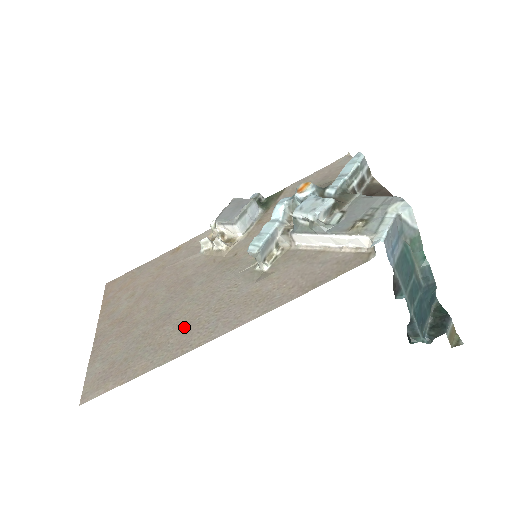
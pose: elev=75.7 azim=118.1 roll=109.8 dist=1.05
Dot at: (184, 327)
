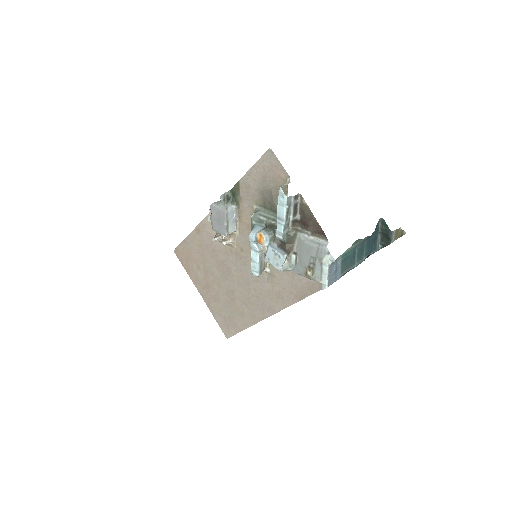
Dot at: (246, 304)
